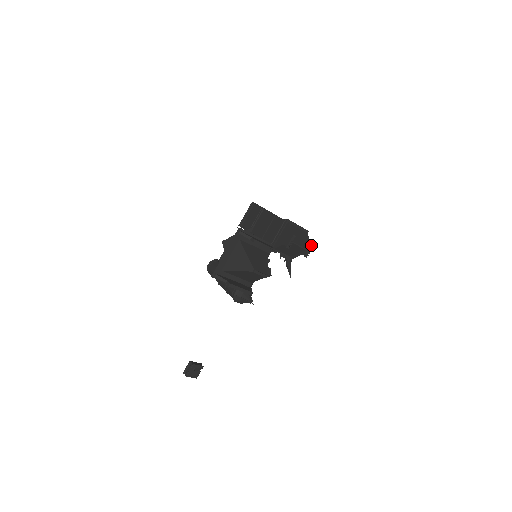
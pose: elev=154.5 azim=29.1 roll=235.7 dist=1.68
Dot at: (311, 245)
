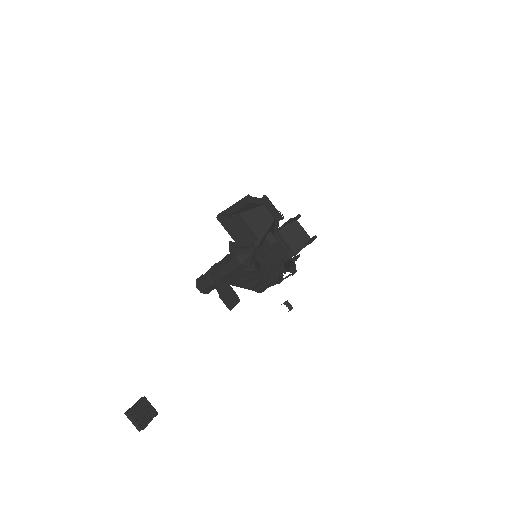
Dot at: (315, 236)
